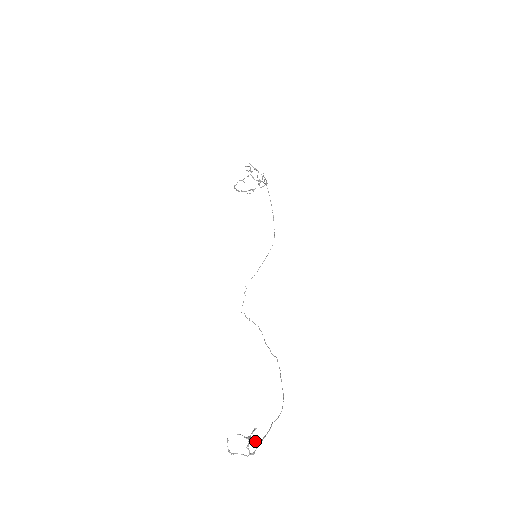
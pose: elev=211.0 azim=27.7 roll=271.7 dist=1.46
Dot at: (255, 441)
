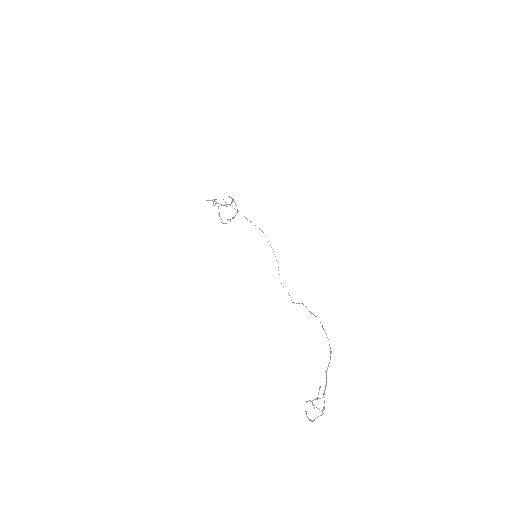
Dot at: (322, 397)
